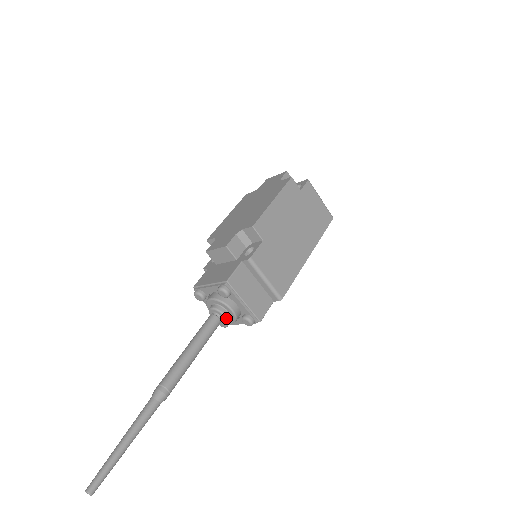
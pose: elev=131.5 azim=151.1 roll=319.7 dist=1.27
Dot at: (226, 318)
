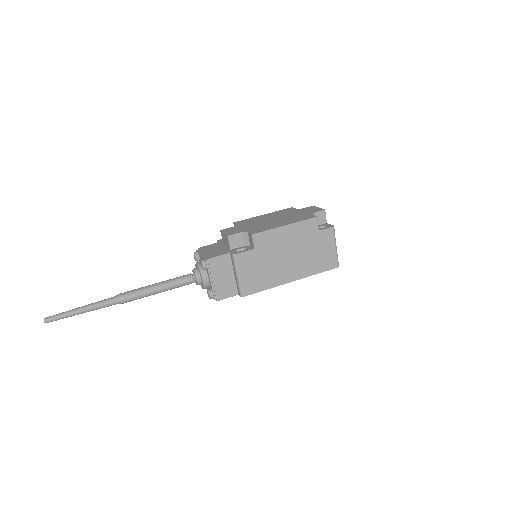
Dot at: (198, 282)
